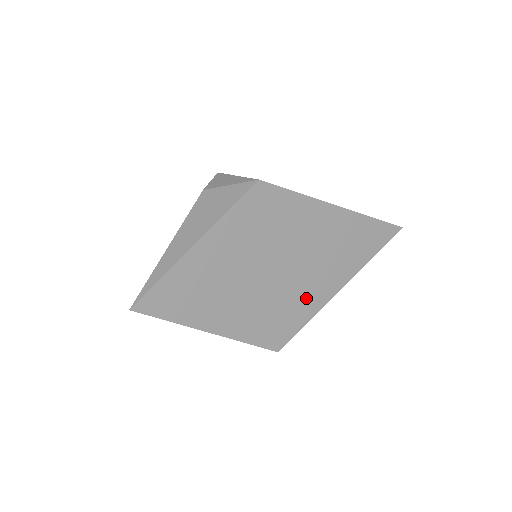
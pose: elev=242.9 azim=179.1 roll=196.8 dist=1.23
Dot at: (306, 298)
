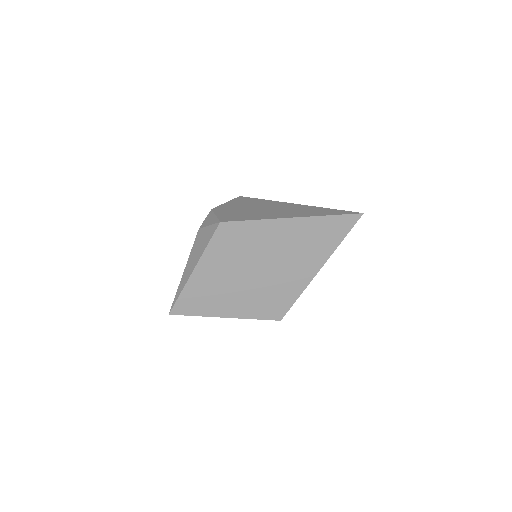
Dot at: (290, 283)
